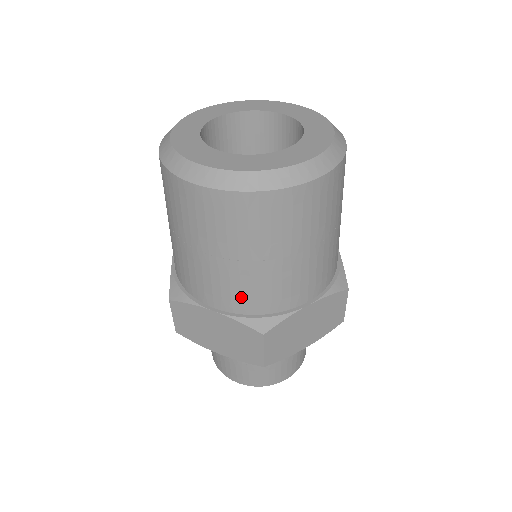
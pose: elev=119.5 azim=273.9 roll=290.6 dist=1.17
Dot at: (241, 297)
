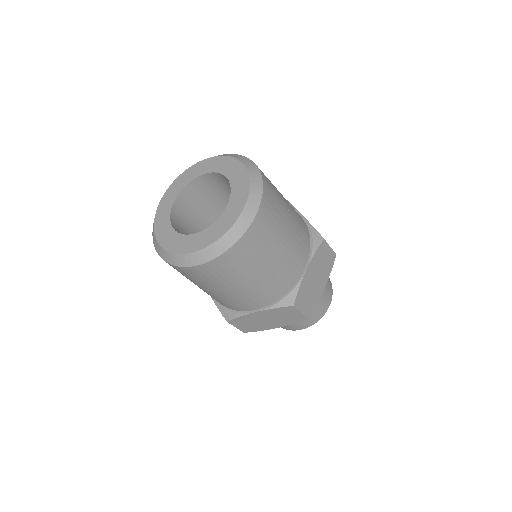
Dot at: (265, 296)
